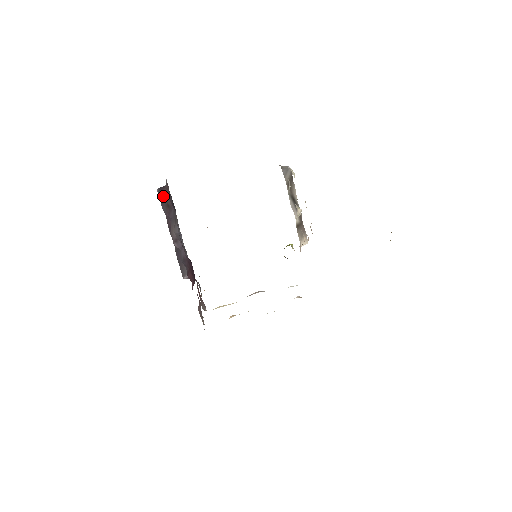
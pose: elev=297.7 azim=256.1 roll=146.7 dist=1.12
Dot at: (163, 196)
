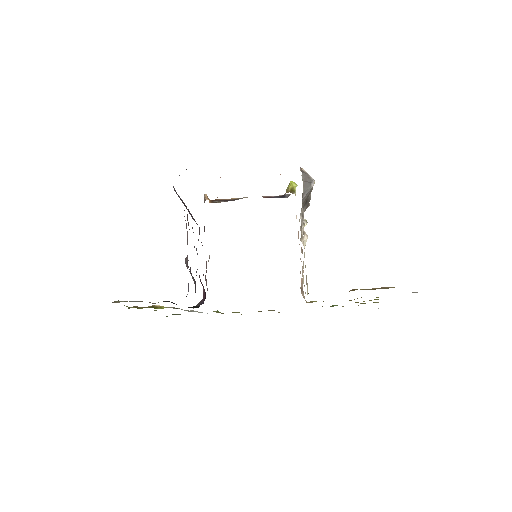
Dot at: (179, 196)
